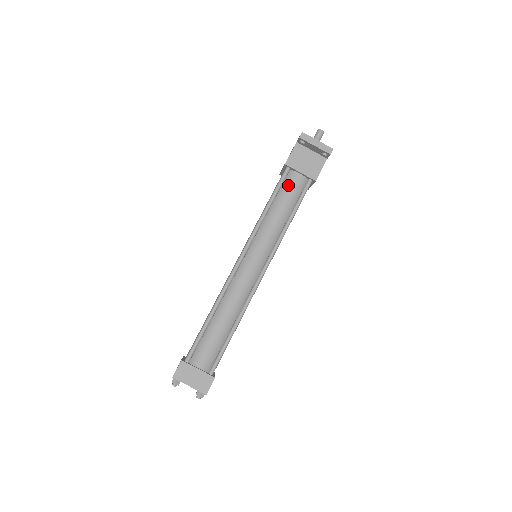
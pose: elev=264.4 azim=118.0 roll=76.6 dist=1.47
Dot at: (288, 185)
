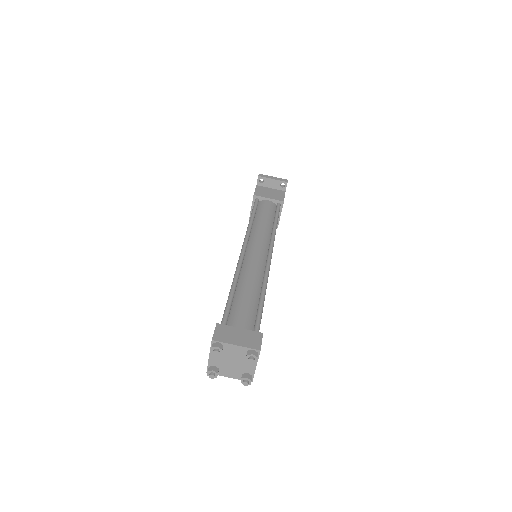
Dot at: (262, 207)
